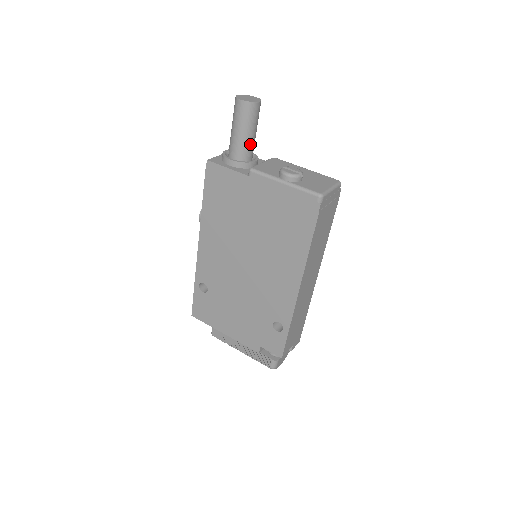
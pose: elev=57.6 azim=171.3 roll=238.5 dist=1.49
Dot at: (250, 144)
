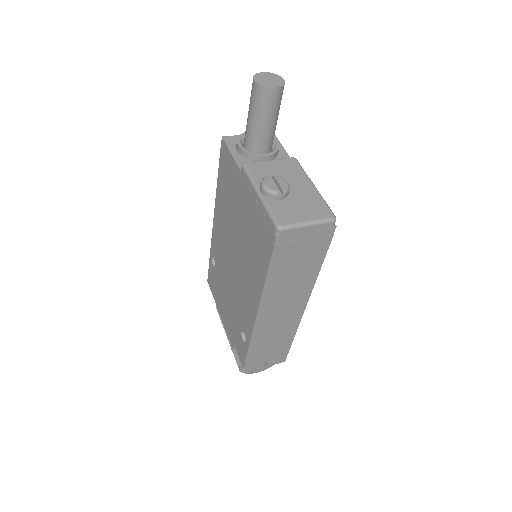
Dot at: (262, 134)
